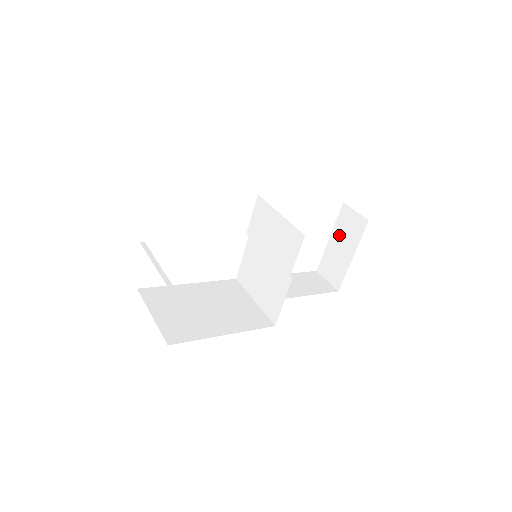
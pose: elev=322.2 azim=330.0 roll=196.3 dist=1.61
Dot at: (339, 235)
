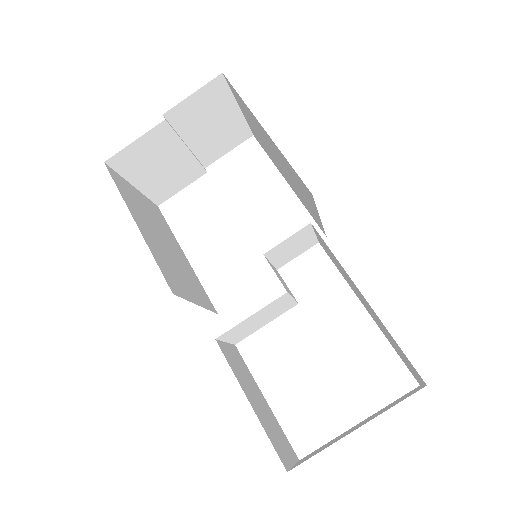
Dot at: (373, 415)
